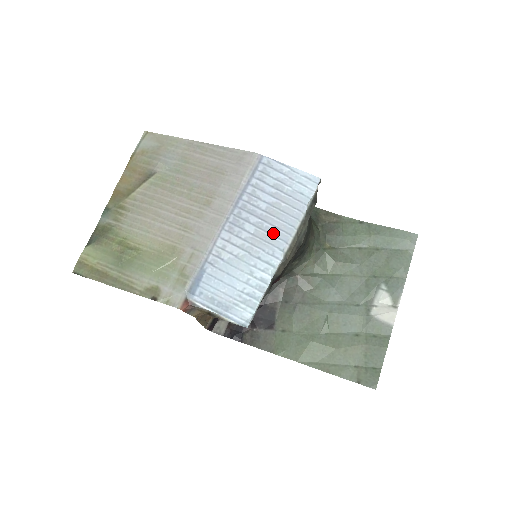
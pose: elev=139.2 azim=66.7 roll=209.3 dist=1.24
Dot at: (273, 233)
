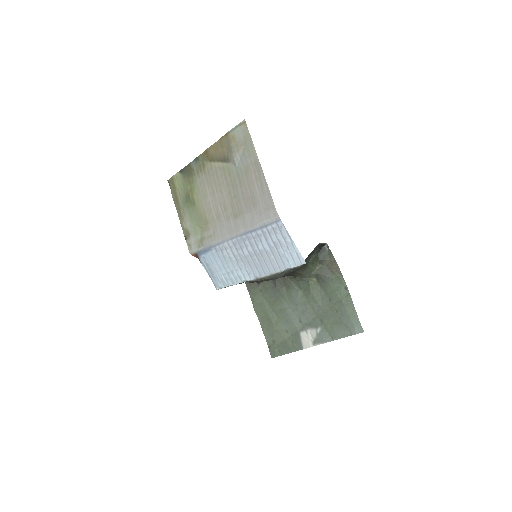
Dot at: (256, 265)
